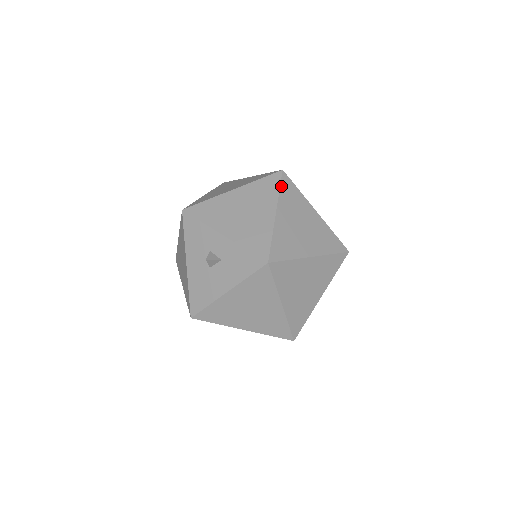
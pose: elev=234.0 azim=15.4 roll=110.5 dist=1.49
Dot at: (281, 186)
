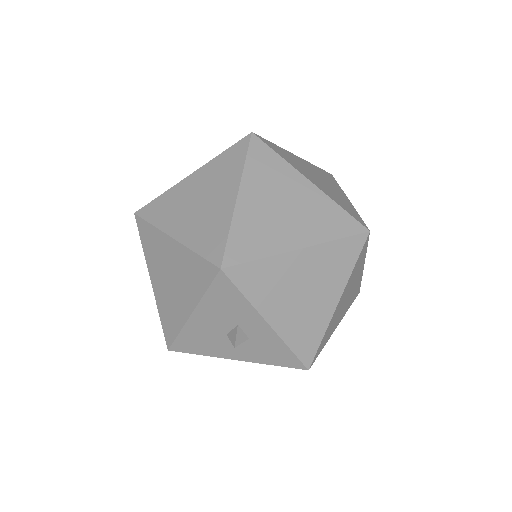
Dot at: (358, 259)
